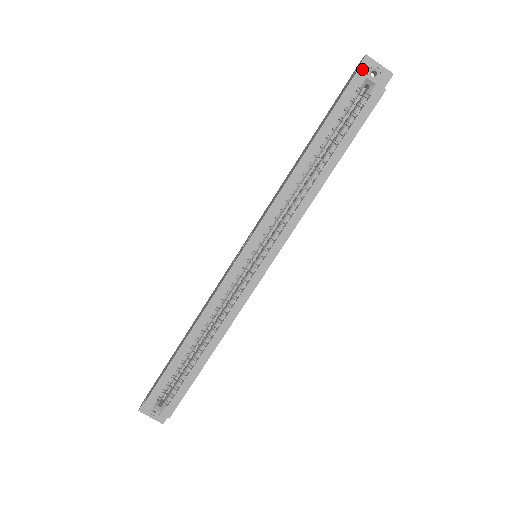
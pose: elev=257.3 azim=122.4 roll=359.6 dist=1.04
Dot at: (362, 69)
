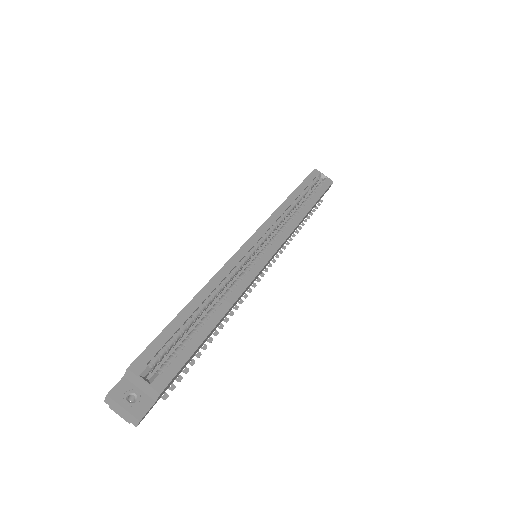
Dot at: occluded
